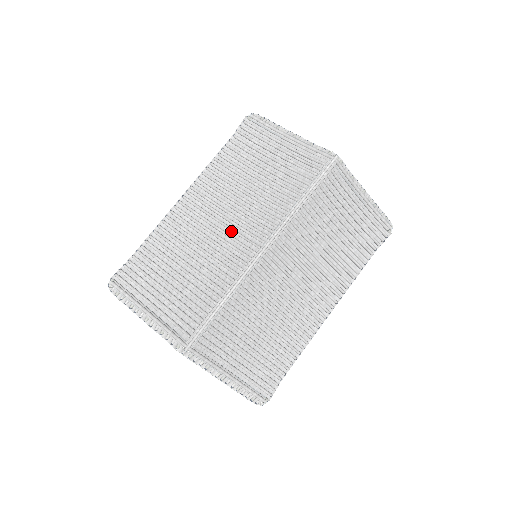
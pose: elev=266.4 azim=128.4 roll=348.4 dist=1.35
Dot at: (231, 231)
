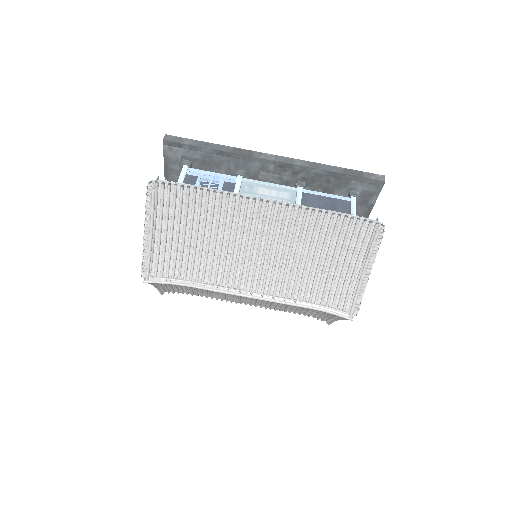
Dot at: (255, 259)
